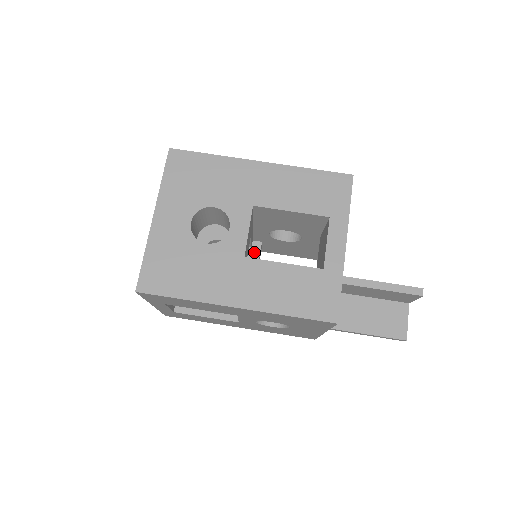
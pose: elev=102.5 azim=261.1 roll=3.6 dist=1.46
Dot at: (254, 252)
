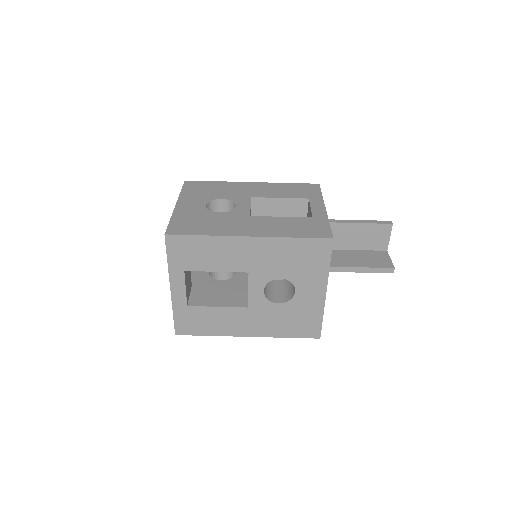
Dot at: occluded
